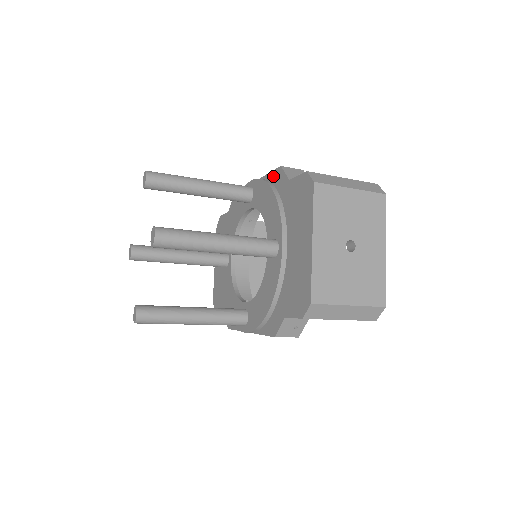
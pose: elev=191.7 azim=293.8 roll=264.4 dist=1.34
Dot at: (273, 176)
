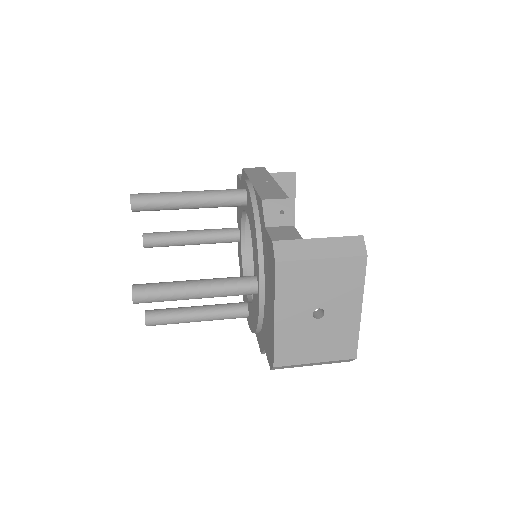
Dot at: (258, 201)
